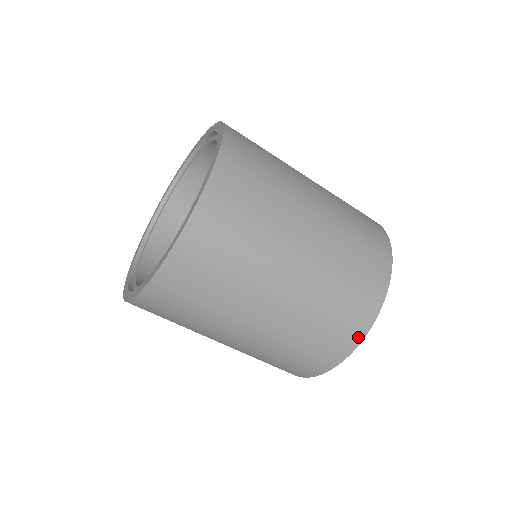
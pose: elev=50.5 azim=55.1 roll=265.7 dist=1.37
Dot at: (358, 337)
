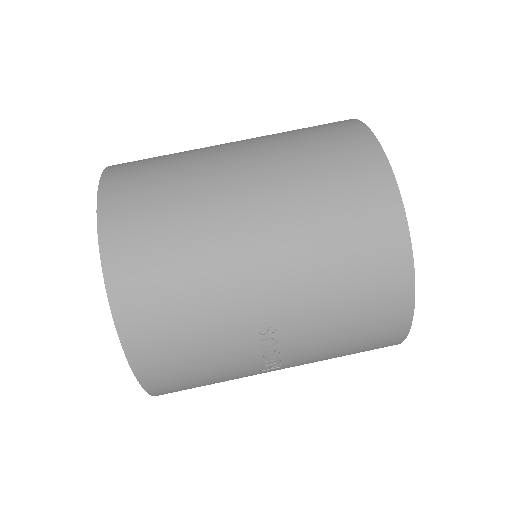
Dot at: (354, 124)
